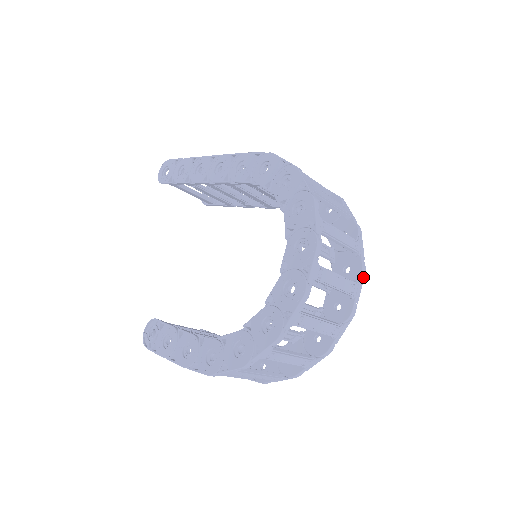
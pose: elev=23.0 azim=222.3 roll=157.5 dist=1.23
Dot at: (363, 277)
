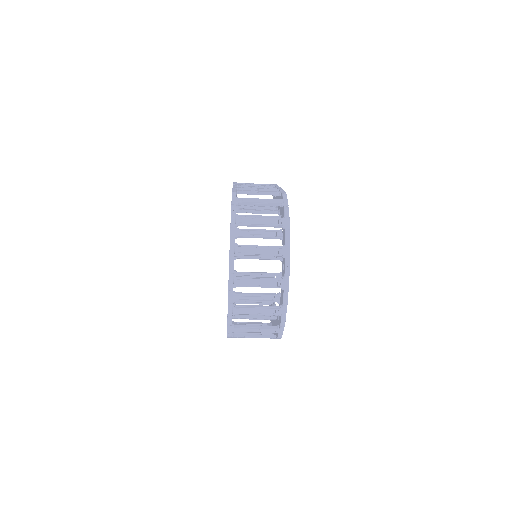
Dot at: (288, 273)
